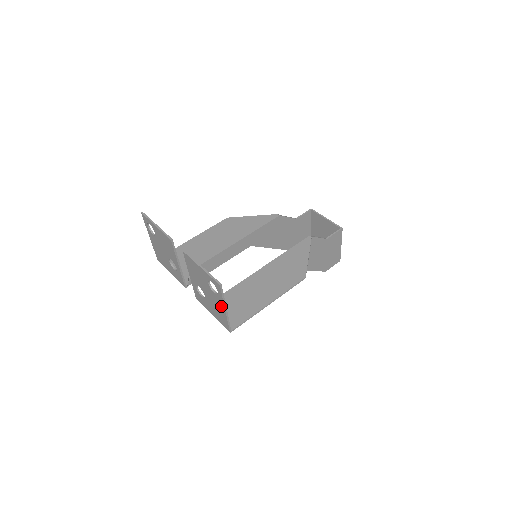
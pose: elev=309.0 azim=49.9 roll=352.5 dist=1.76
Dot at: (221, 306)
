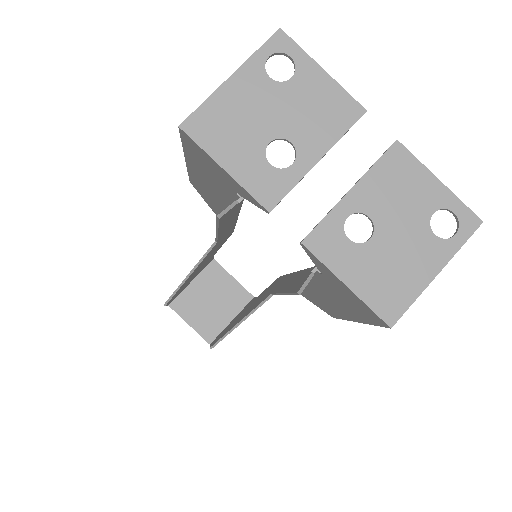
Dot at: (431, 264)
